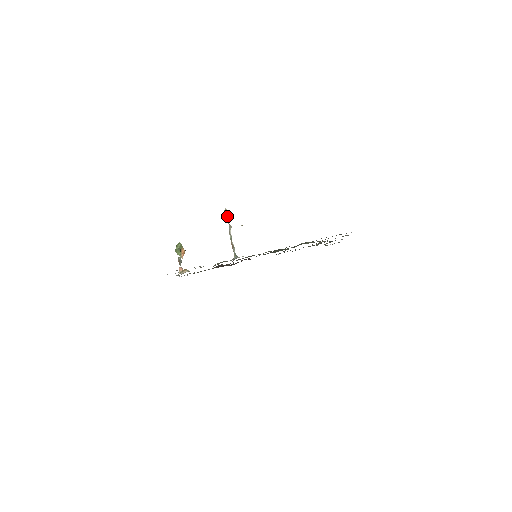
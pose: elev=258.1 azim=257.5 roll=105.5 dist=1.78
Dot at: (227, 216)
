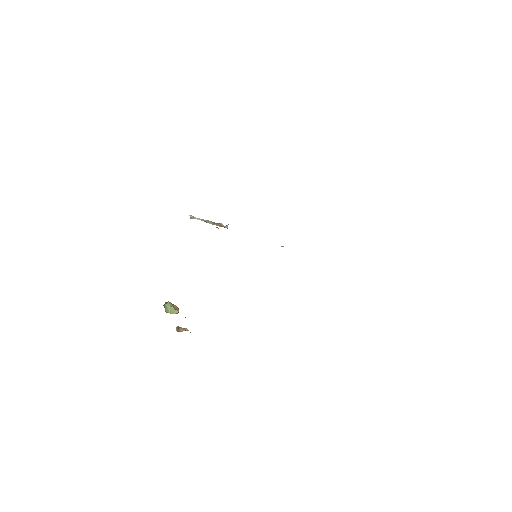
Dot at: (195, 218)
